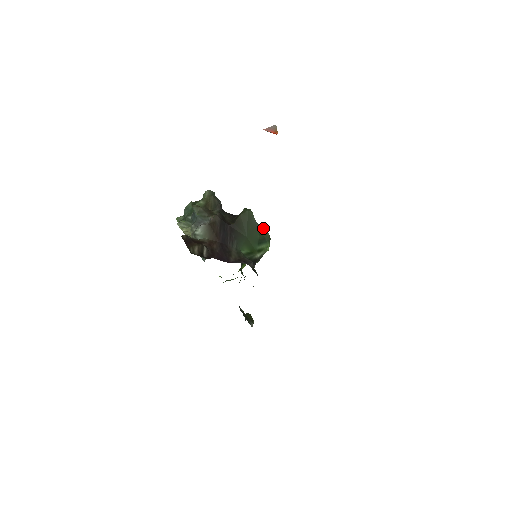
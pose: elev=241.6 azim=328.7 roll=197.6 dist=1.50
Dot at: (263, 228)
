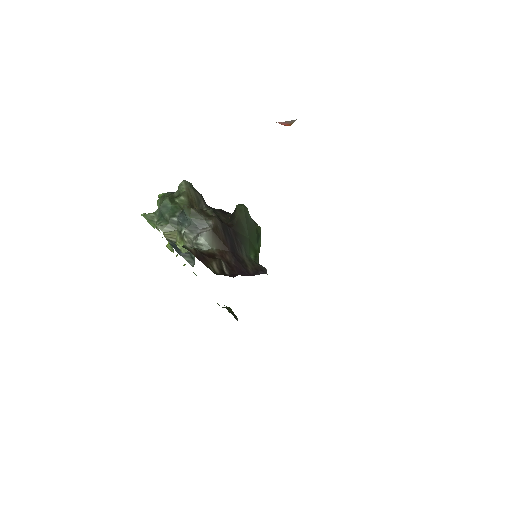
Dot at: (256, 223)
